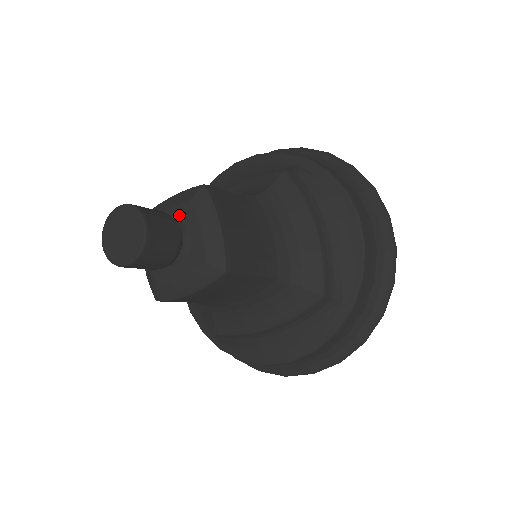
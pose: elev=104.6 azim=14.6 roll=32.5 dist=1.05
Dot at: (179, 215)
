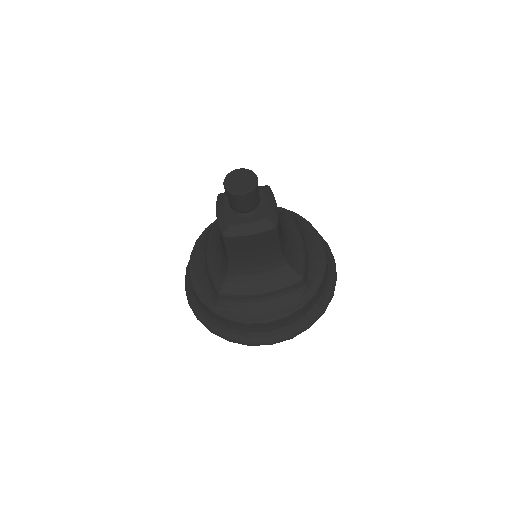
Dot at: occluded
